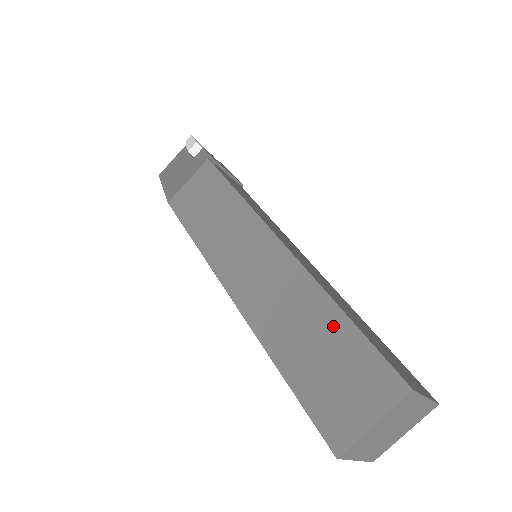
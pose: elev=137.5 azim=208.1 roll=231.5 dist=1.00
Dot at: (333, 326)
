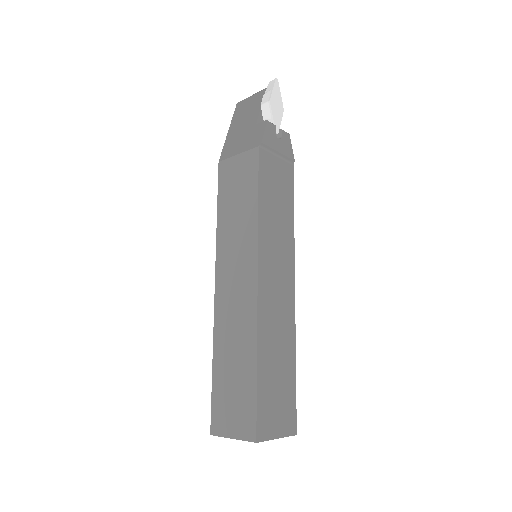
Dot at: (247, 369)
